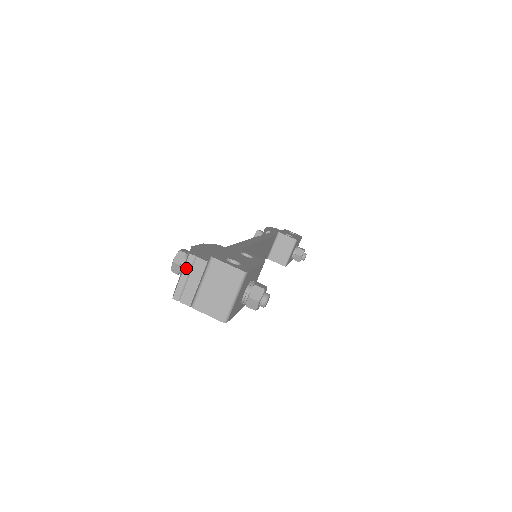
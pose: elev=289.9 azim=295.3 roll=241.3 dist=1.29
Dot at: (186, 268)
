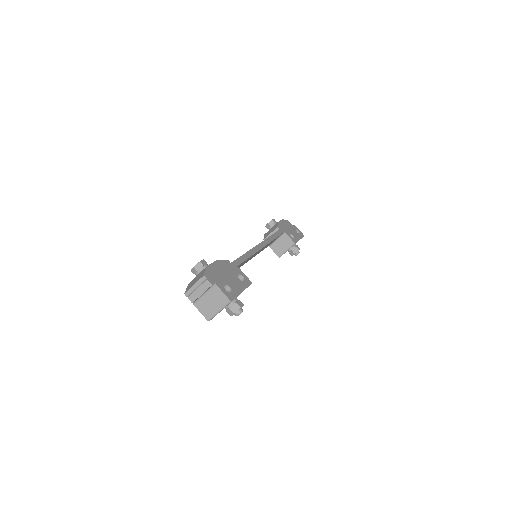
Dot at: (198, 282)
